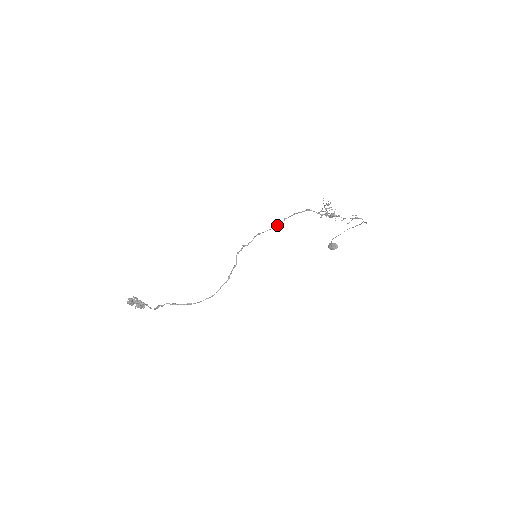
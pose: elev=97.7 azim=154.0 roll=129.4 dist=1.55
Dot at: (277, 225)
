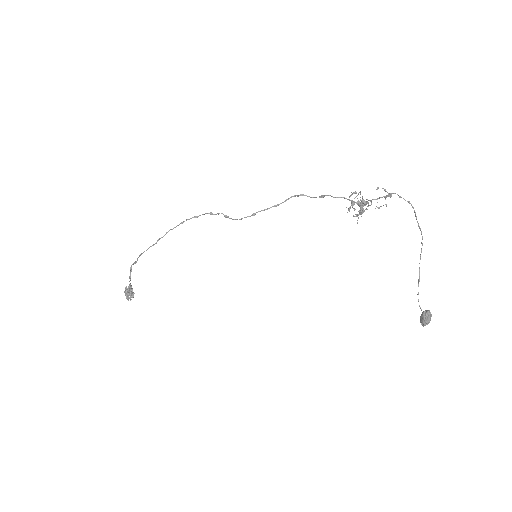
Dot at: (275, 205)
